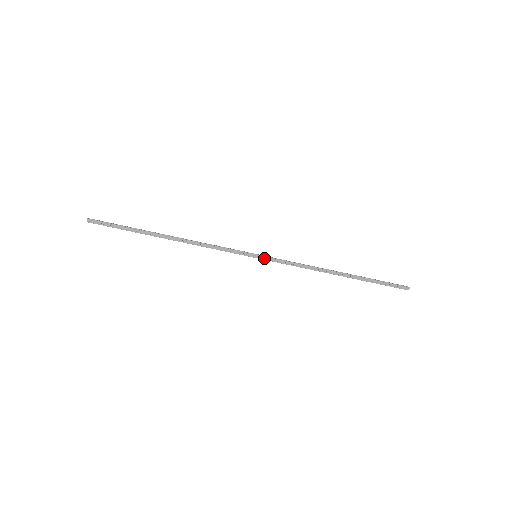
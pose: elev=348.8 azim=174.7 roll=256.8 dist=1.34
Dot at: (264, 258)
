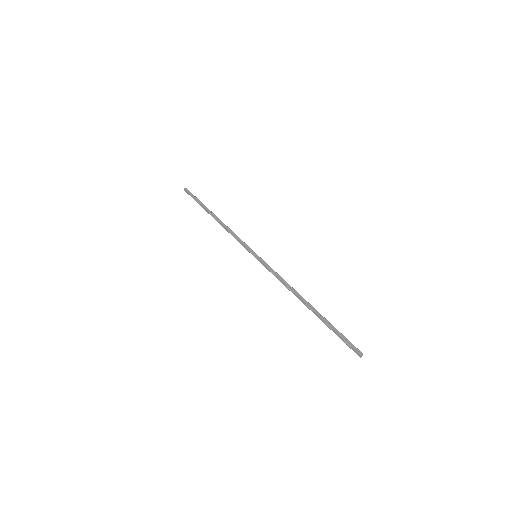
Dot at: (260, 259)
